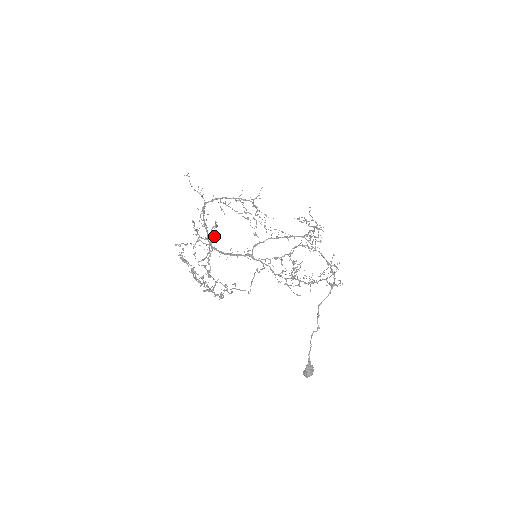
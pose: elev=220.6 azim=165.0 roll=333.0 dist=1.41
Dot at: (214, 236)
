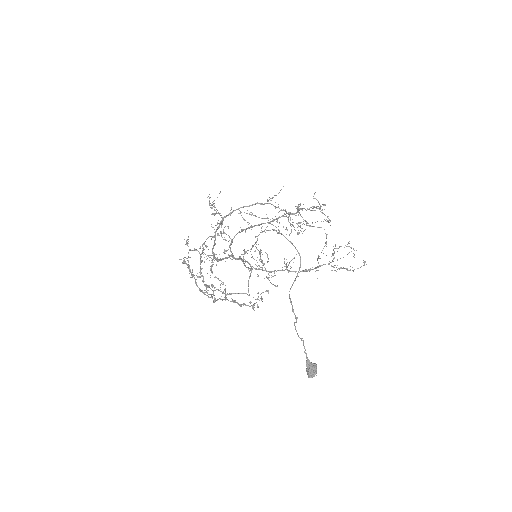
Dot at: (205, 246)
